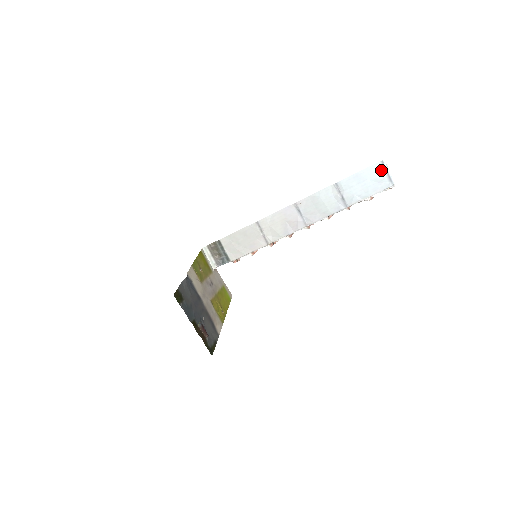
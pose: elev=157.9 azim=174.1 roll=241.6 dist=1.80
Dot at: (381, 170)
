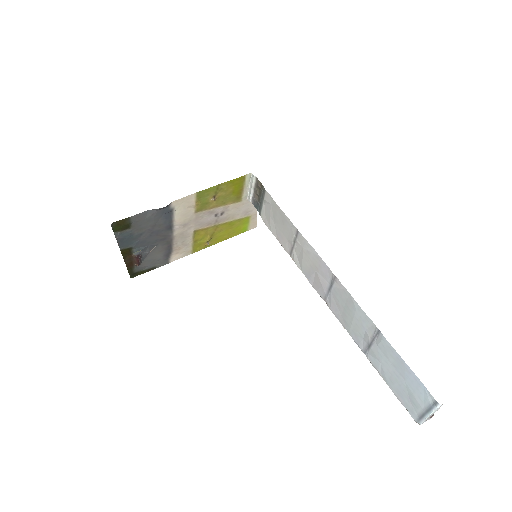
Dot at: (425, 401)
